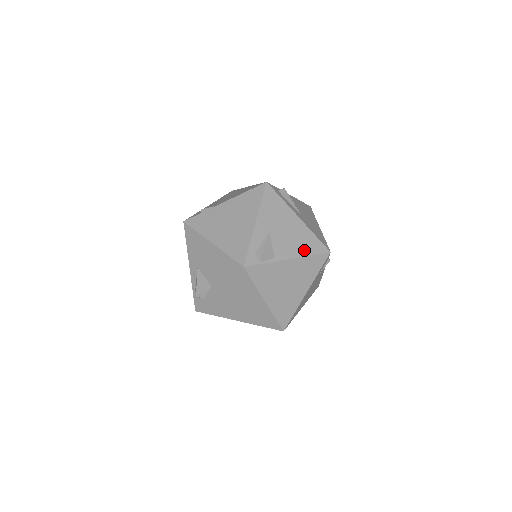
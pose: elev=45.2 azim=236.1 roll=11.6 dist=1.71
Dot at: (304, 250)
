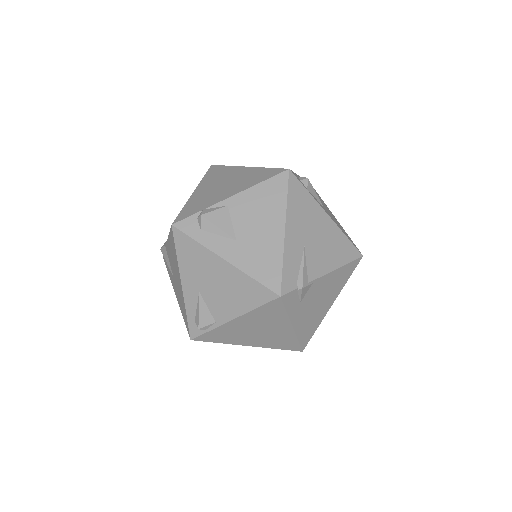
Dot at: (245, 304)
